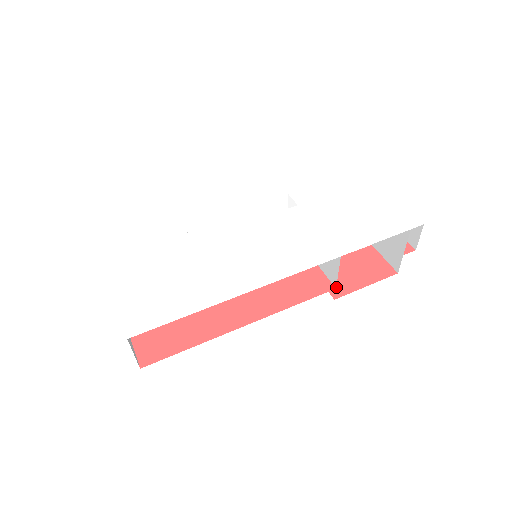
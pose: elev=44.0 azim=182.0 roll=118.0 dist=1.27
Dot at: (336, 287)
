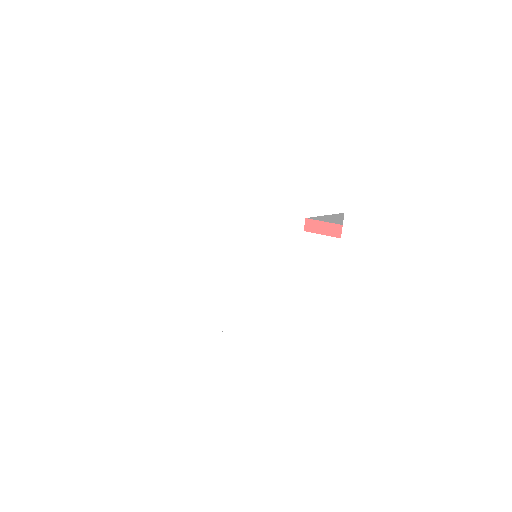
Dot at: occluded
